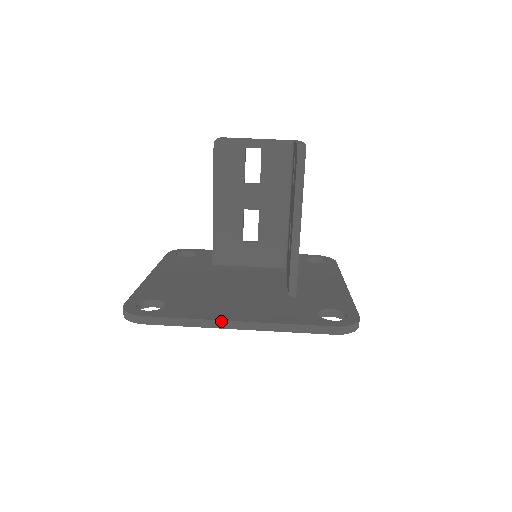
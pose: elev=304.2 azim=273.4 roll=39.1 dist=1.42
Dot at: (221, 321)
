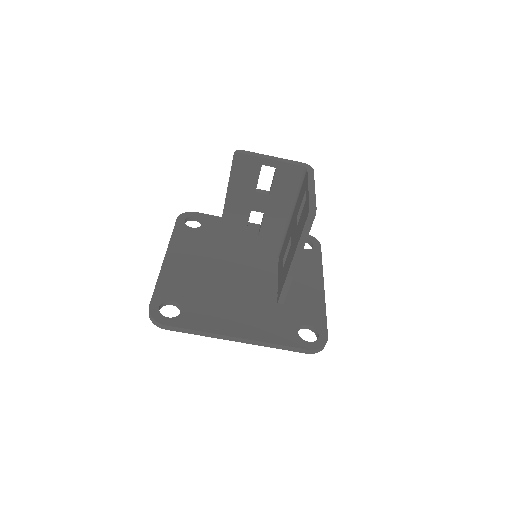
Dot at: (225, 336)
